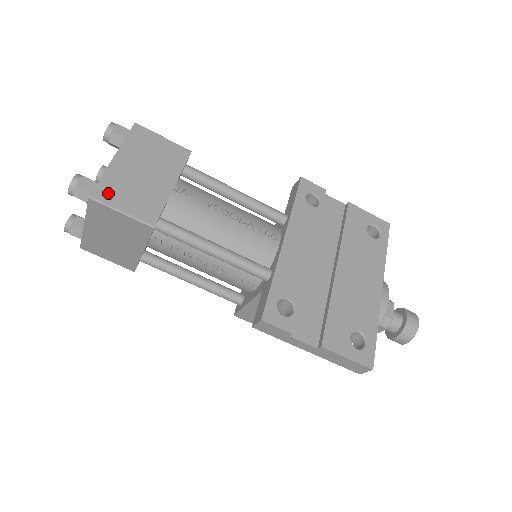
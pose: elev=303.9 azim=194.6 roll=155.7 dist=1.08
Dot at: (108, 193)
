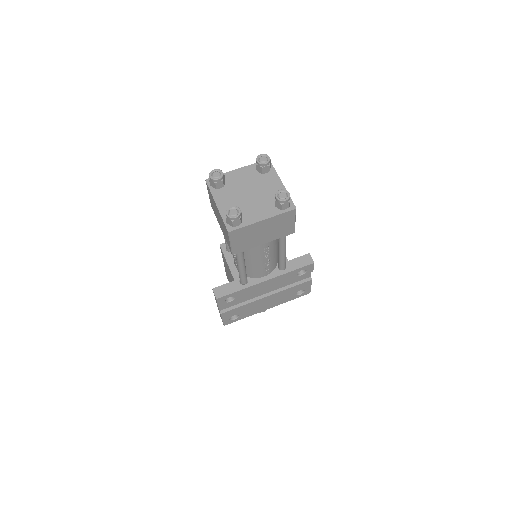
Dot at: (237, 234)
